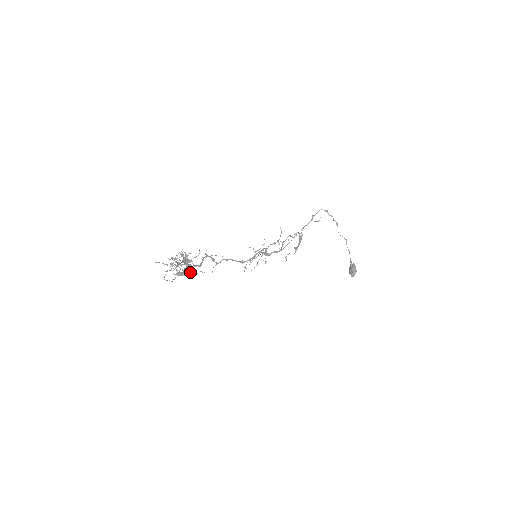
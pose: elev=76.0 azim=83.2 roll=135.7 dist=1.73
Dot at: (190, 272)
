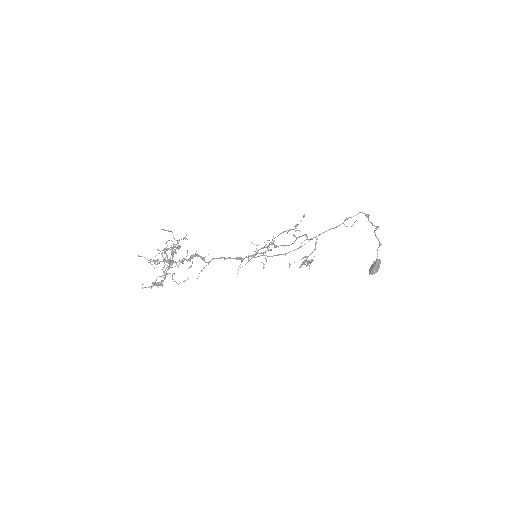
Dot at: occluded
